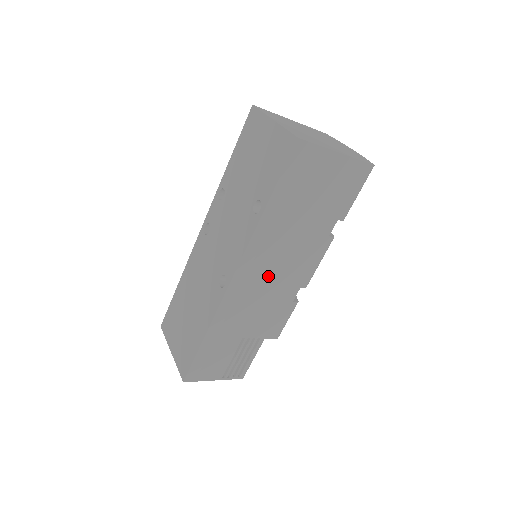
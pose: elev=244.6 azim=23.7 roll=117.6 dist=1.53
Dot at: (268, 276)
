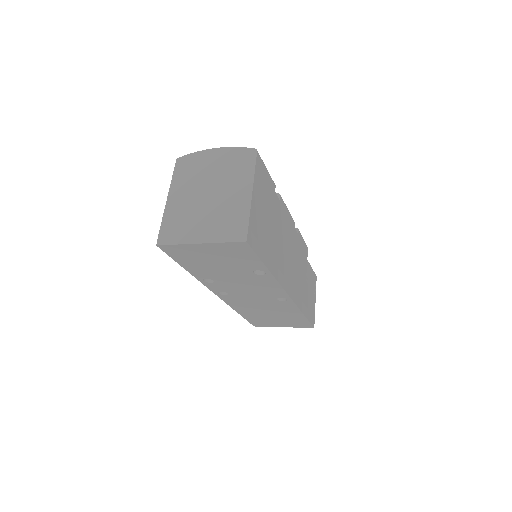
Dot at: (290, 262)
